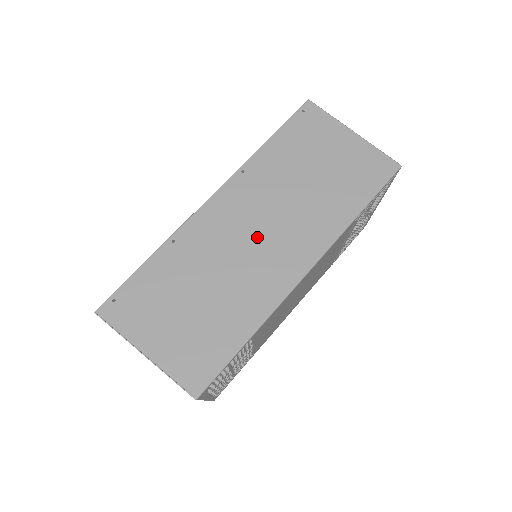
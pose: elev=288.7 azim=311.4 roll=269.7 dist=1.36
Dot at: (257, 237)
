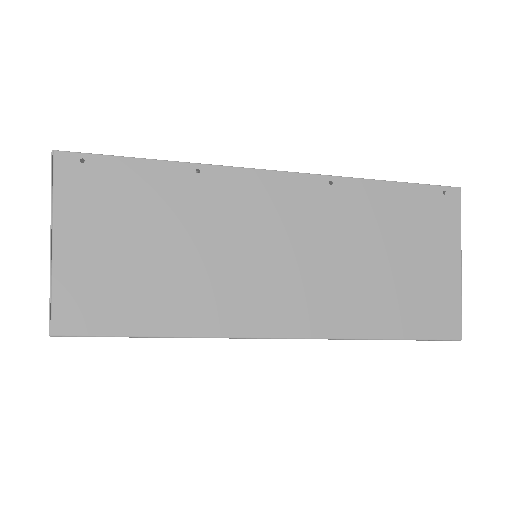
Dot at: (273, 256)
